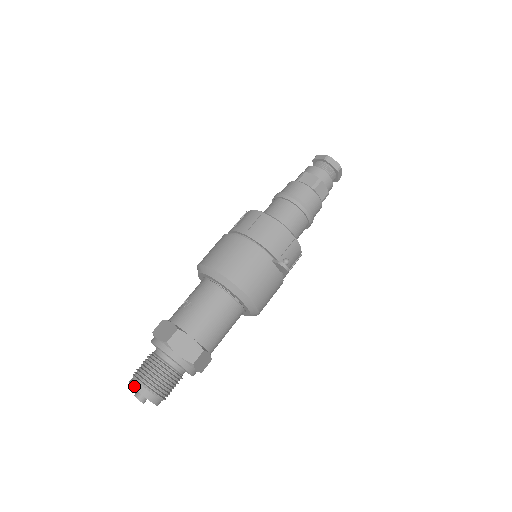
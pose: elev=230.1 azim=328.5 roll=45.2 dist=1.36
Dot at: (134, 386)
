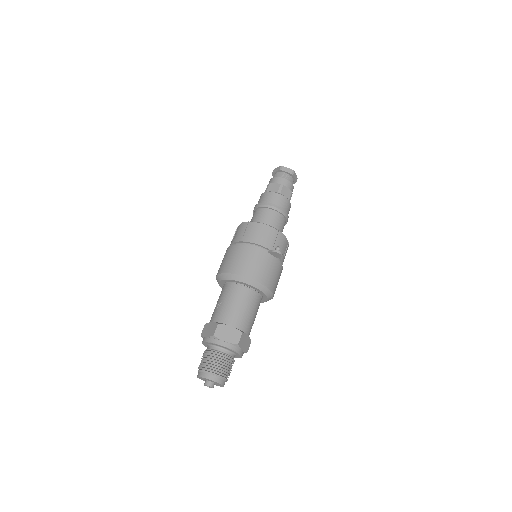
Dot at: (201, 376)
